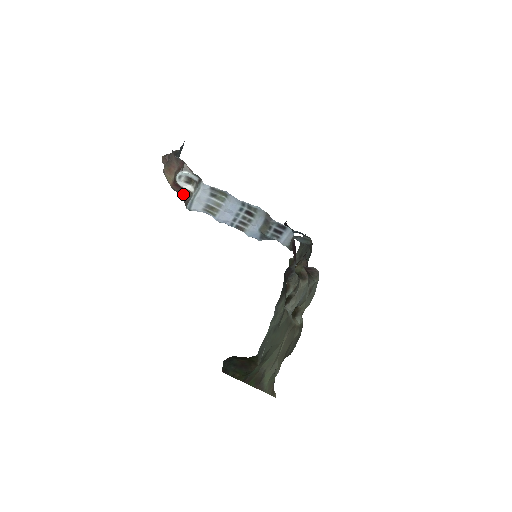
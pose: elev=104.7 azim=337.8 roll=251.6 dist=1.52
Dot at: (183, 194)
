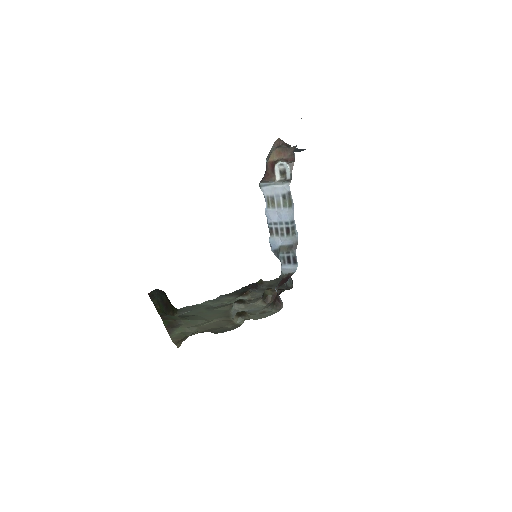
Dot at: (269, 174)
